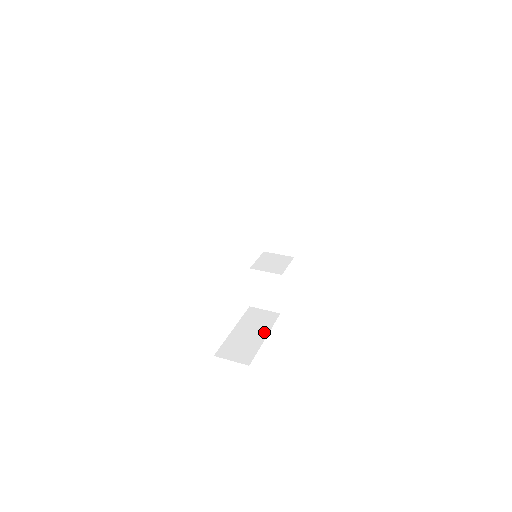
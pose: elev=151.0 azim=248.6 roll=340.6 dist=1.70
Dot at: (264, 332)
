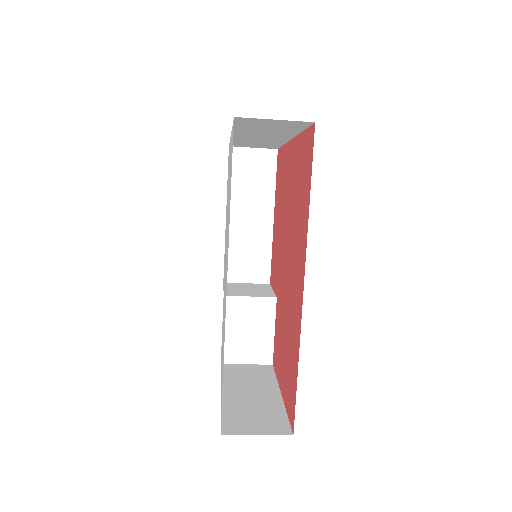
Dot at: (272, 388)
